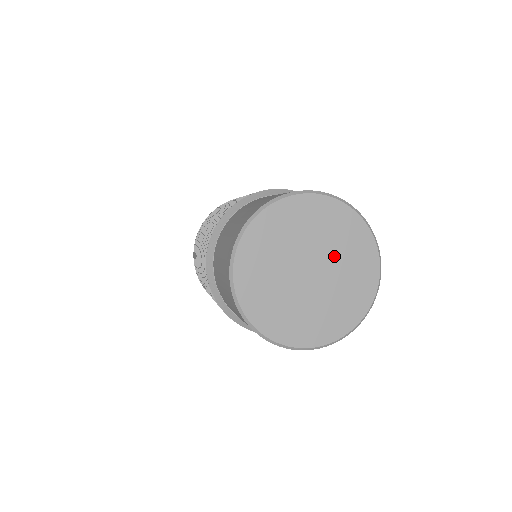
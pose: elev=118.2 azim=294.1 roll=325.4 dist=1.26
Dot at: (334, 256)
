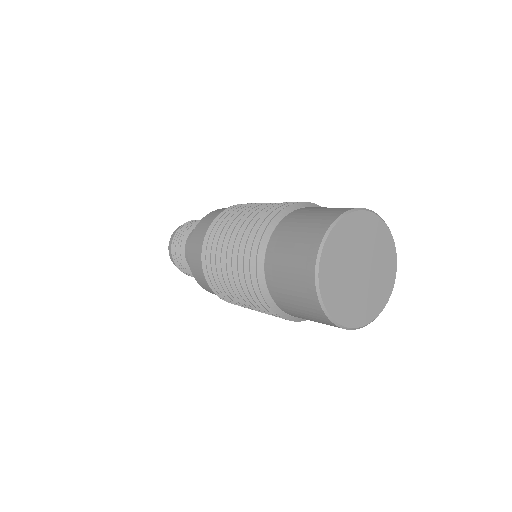
Dot at: (363, 247)
